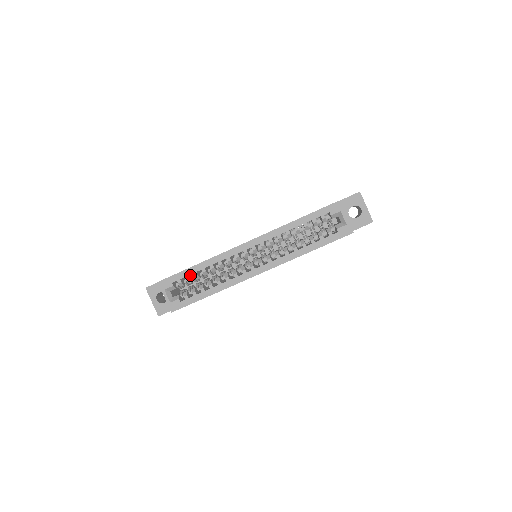
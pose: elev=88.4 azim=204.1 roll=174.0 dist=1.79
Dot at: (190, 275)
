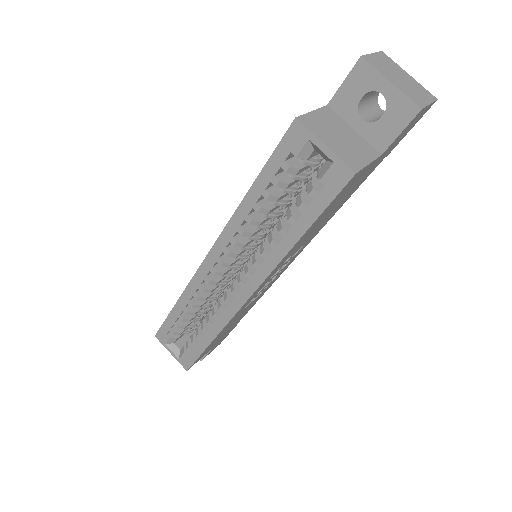
Dot at: occluded
